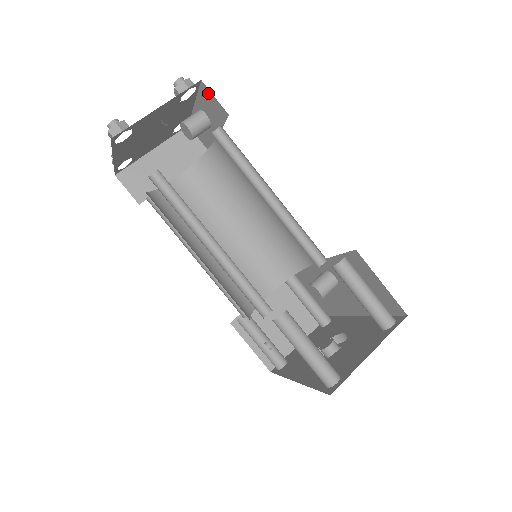
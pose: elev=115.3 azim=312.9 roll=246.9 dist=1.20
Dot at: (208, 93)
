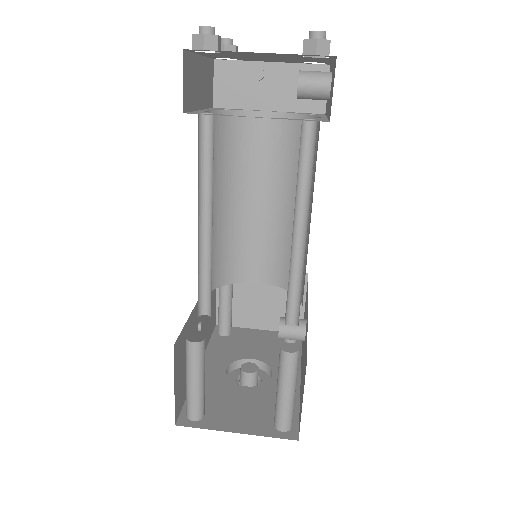
Dot at: (334, 76)
